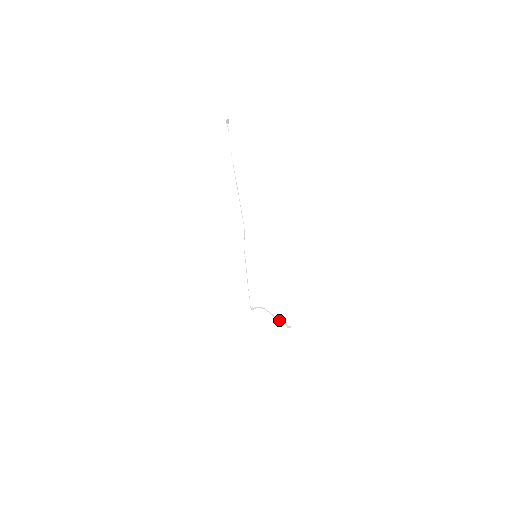
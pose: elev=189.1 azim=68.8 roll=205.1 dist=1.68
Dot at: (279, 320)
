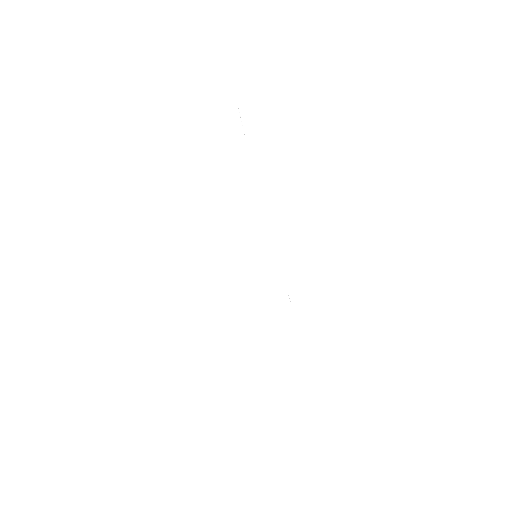
Dot at: occluded
